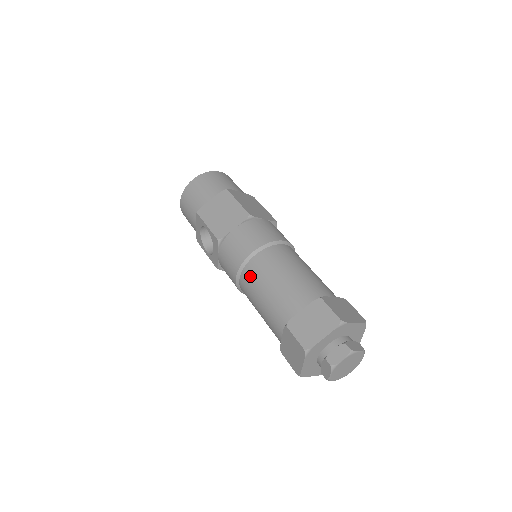
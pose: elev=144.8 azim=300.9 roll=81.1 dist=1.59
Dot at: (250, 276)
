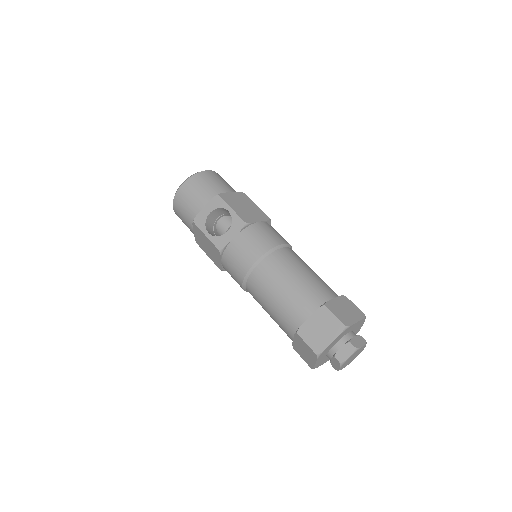
Dot at: (278, 261)
